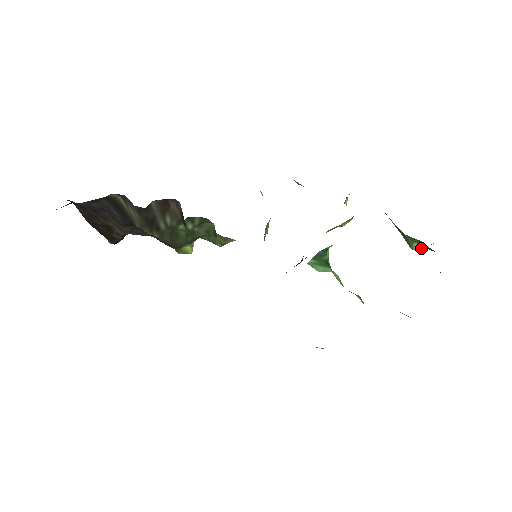
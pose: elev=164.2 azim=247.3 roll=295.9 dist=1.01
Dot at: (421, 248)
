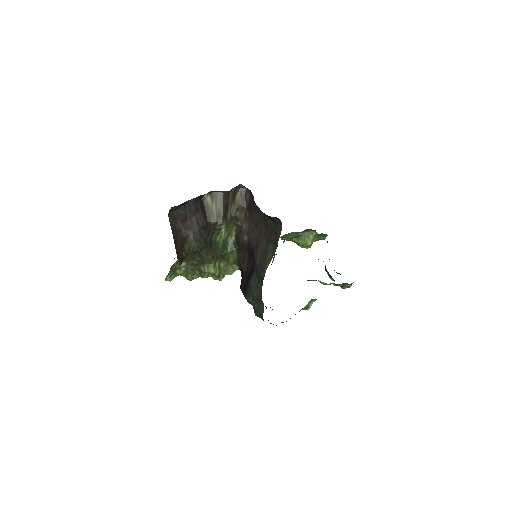
Dot at: (313, 239)
